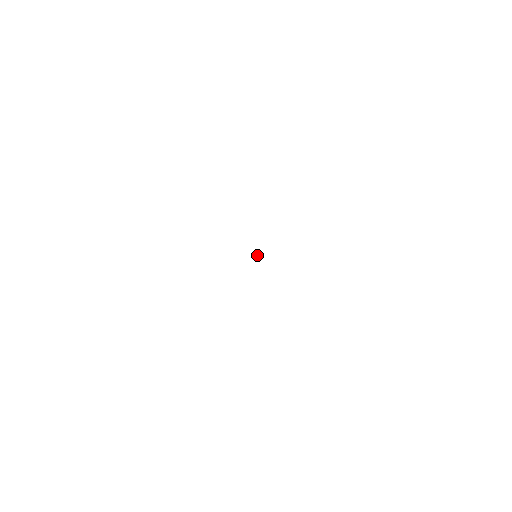
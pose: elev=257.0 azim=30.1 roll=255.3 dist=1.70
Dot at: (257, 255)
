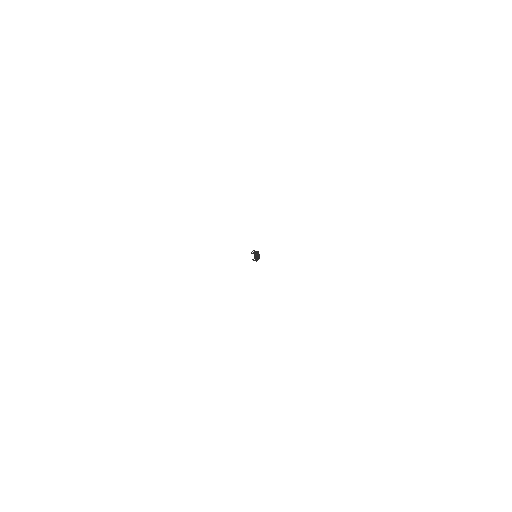
Dot at: occluded
